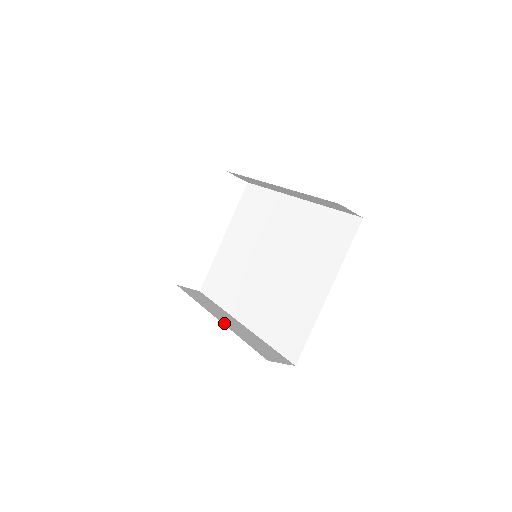
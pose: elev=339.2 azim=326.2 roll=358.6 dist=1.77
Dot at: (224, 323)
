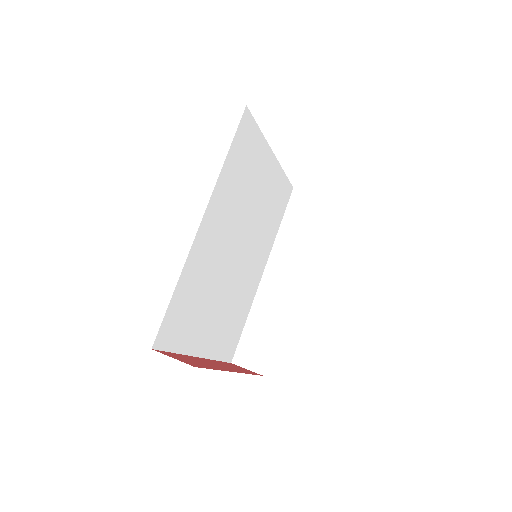
Dot at: (260, 287)
